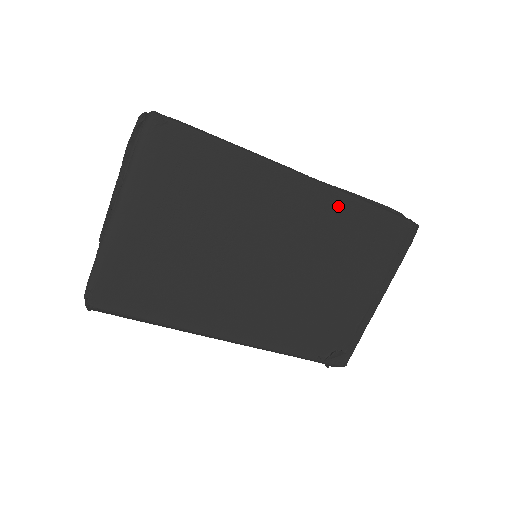
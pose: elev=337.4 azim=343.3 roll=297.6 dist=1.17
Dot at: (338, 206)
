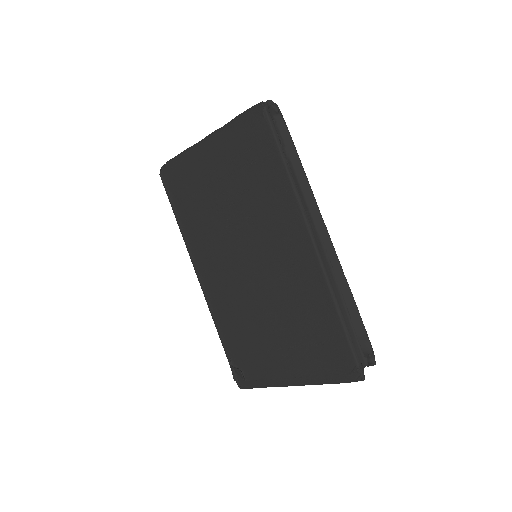
Dot at: (318, 289)
